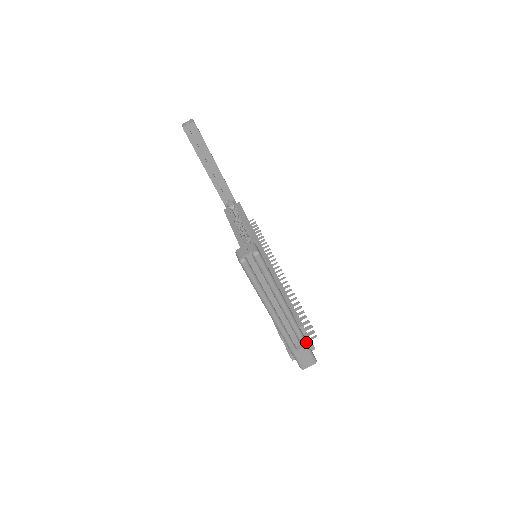
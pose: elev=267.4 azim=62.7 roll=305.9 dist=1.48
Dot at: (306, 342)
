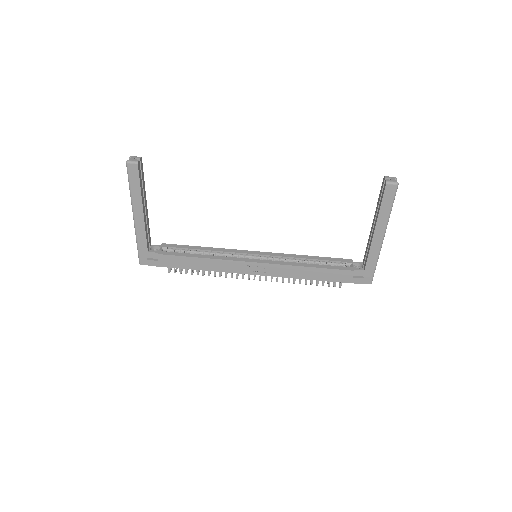
Dot at: occluded
